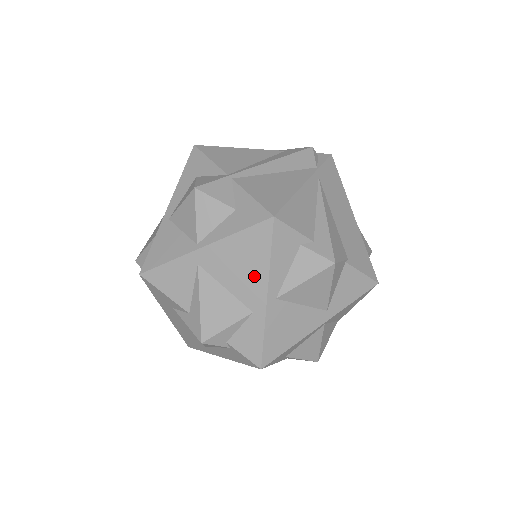
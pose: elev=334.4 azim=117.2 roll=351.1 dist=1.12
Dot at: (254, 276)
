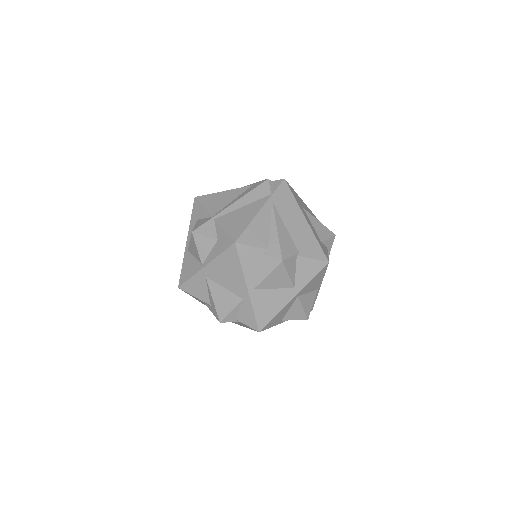
Dot at: (237, 278)
